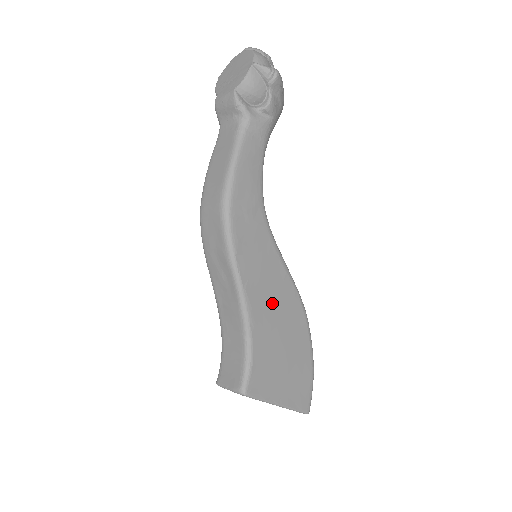
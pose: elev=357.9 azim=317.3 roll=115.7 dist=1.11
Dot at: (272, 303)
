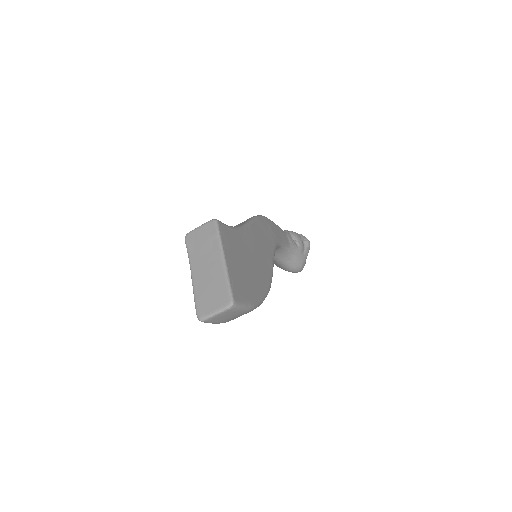
Dot at: (258, 250)
